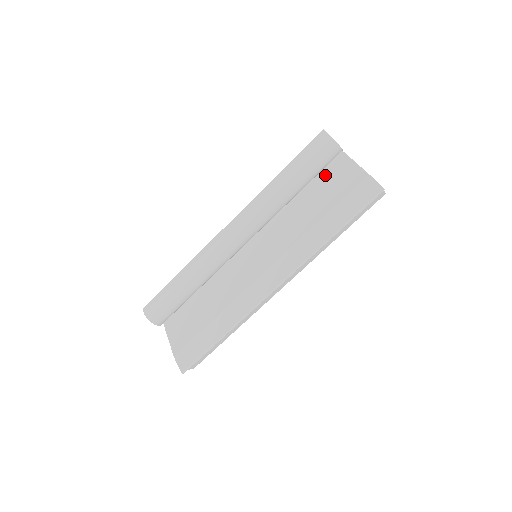
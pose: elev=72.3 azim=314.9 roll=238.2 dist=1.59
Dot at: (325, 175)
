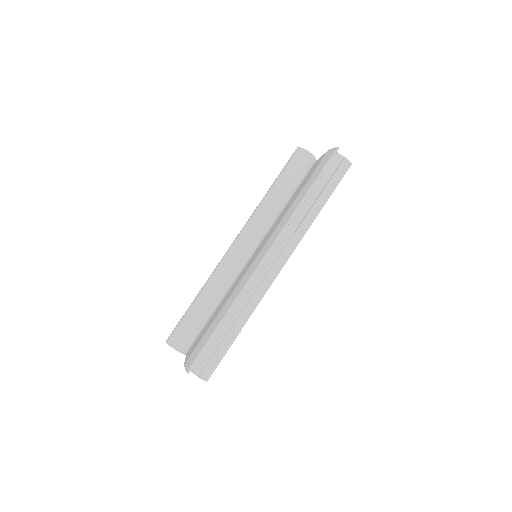
Dot at: (305, 179)
